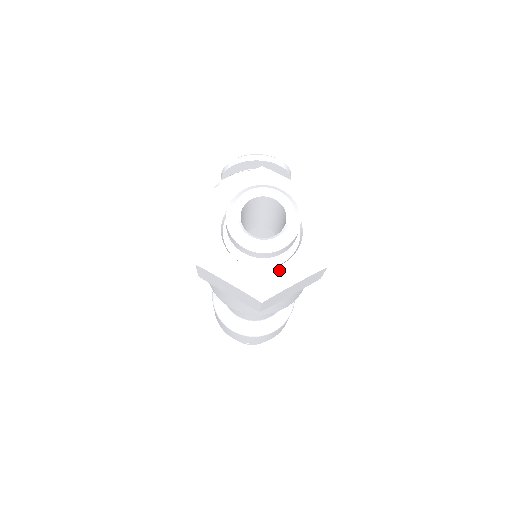
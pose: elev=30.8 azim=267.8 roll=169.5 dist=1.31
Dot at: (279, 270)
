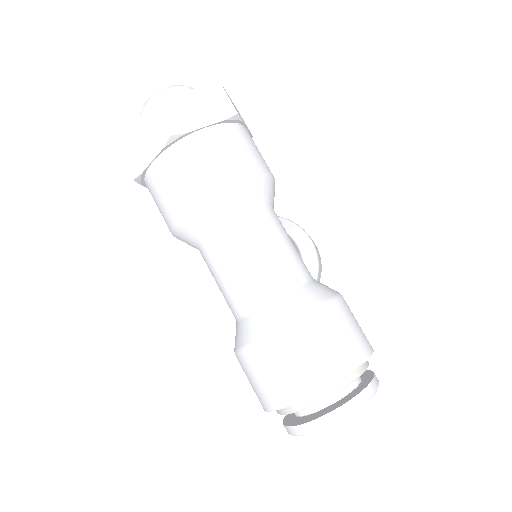
Dot at: occluded
